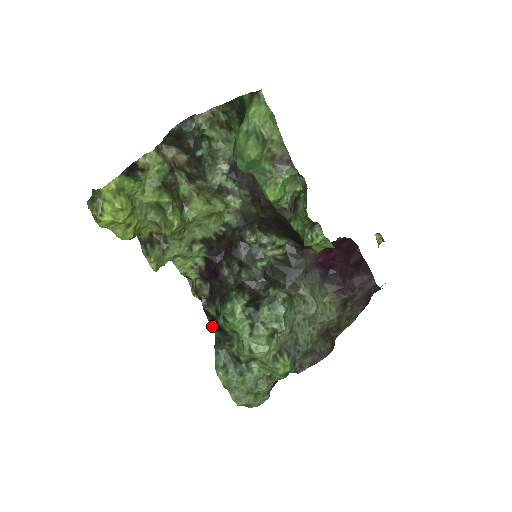
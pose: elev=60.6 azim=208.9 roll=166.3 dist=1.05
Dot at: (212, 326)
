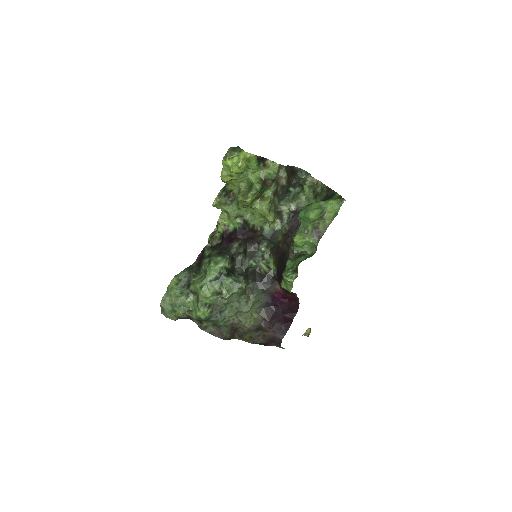
Dot at: (197, 259)
